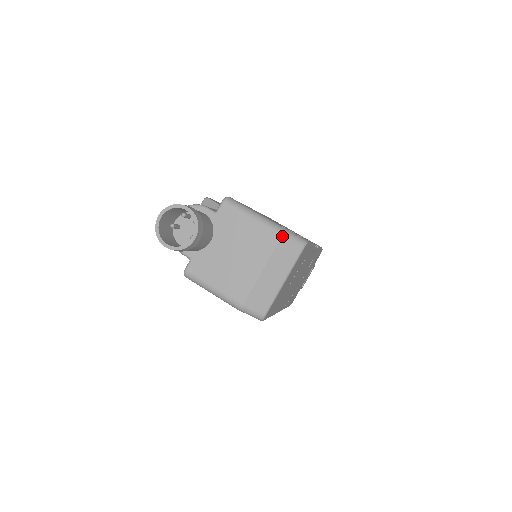
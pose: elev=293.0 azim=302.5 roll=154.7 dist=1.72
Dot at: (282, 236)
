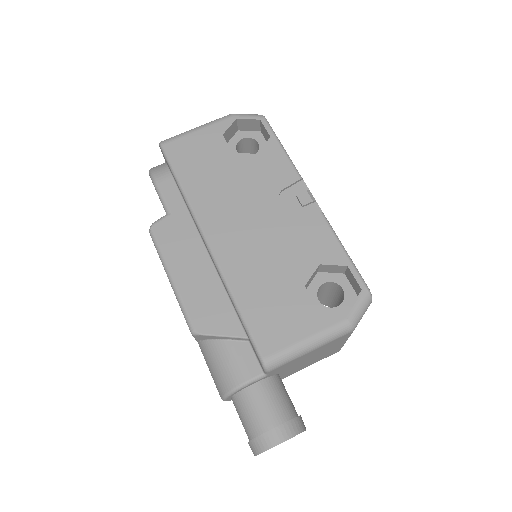
Dot at: occluded
